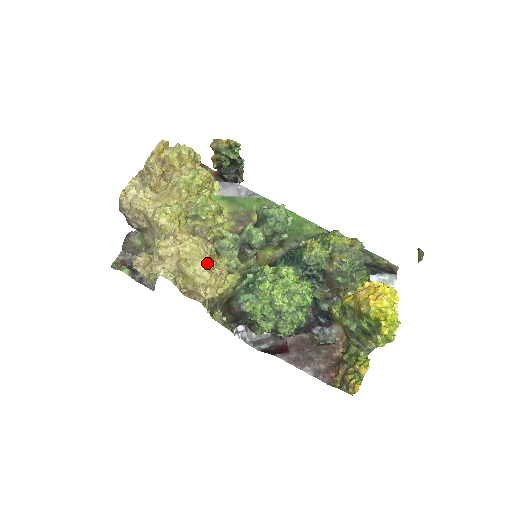
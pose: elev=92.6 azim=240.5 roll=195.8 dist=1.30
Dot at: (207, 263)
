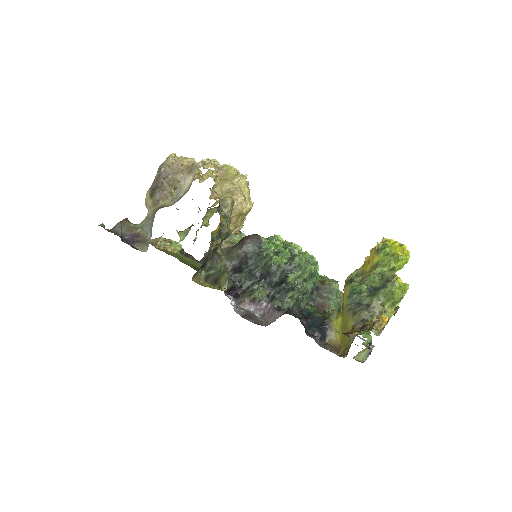
Dot at: occluded
